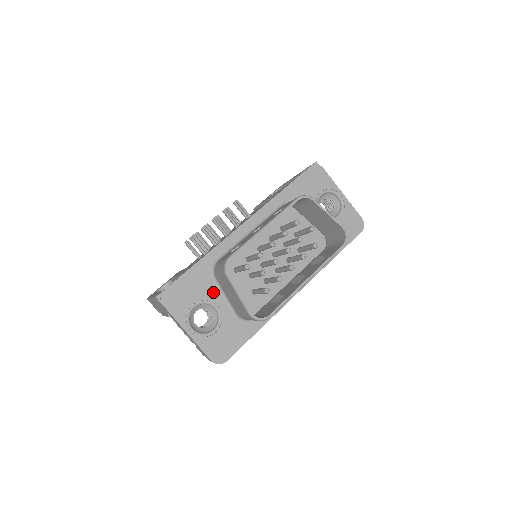
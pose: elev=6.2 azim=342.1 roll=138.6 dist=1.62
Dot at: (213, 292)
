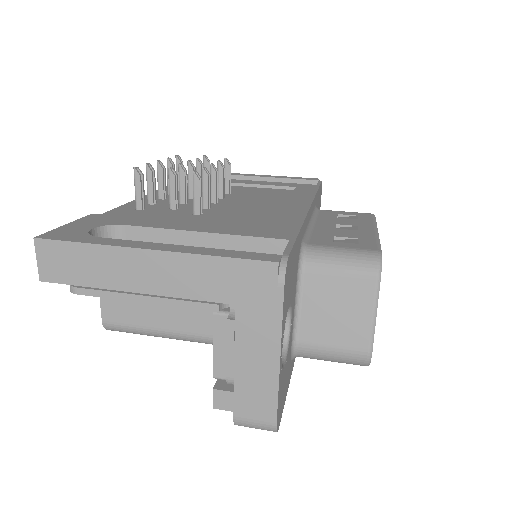
Dot at: (294, 292)
